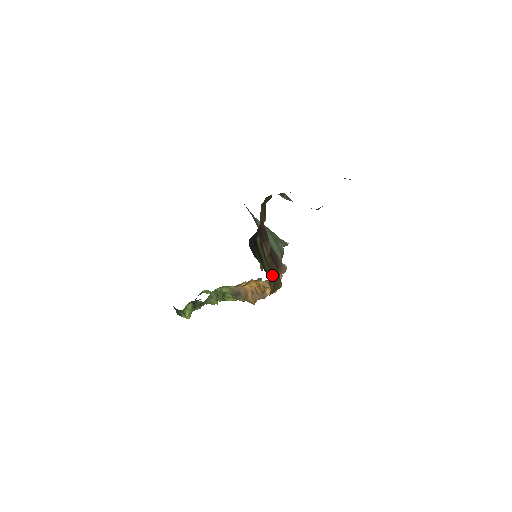
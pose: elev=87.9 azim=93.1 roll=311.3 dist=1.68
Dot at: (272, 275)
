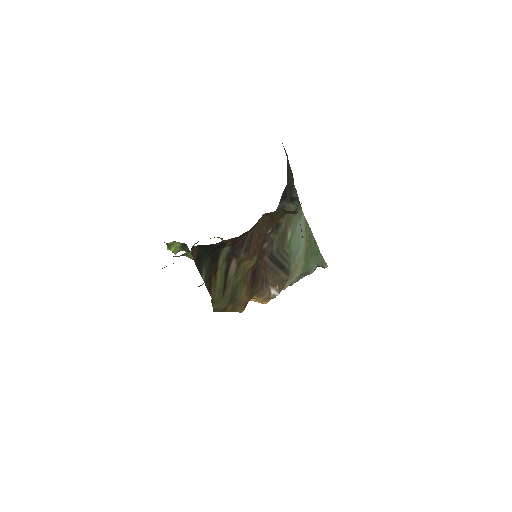
Dot at: (227, 296)
